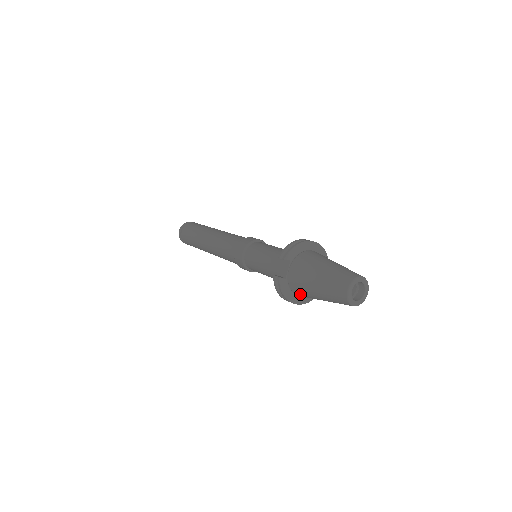
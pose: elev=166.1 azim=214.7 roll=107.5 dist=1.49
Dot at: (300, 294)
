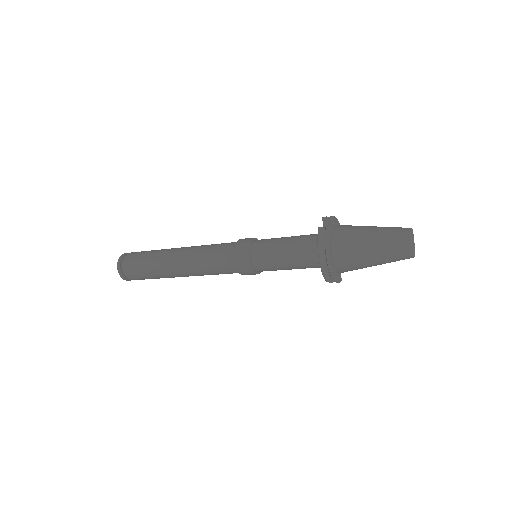
Dot at: (343, 251)
